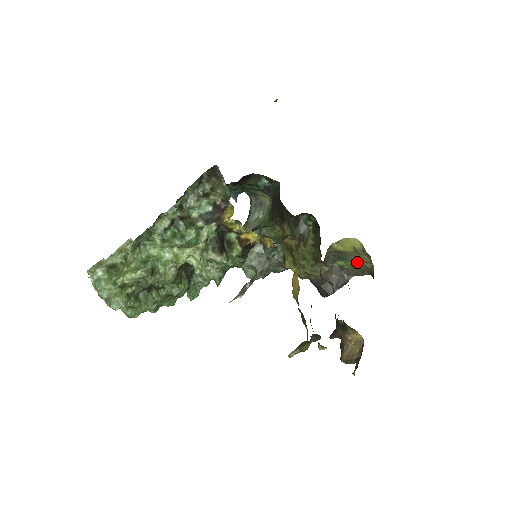
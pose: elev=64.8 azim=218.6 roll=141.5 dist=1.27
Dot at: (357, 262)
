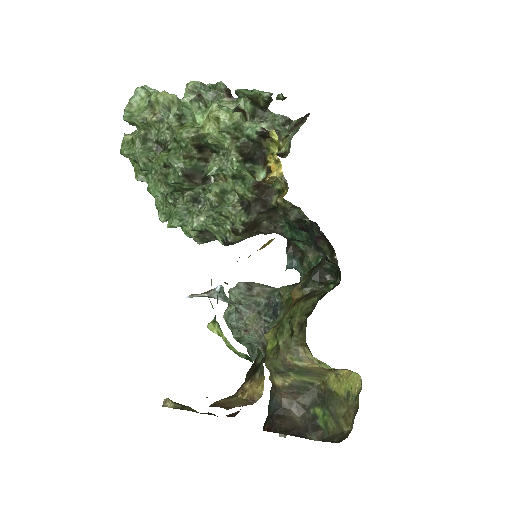
Dot at: (337, 417)
